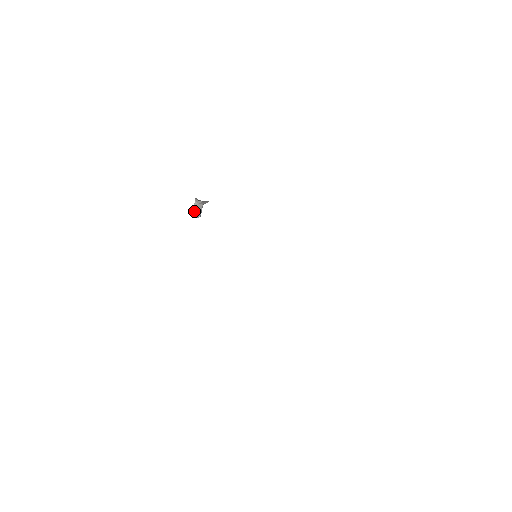
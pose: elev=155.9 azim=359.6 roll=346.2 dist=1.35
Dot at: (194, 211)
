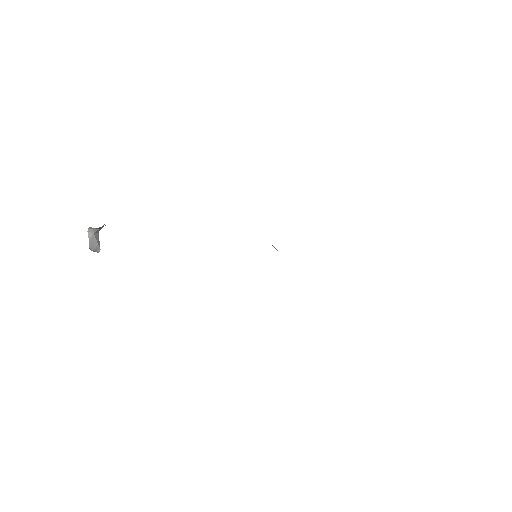
Dot at: (90, 246)
